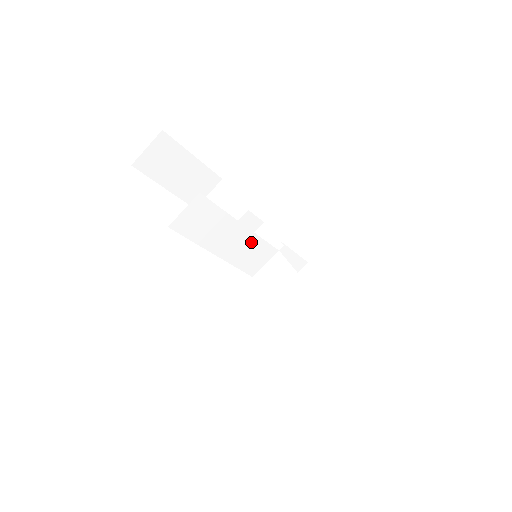
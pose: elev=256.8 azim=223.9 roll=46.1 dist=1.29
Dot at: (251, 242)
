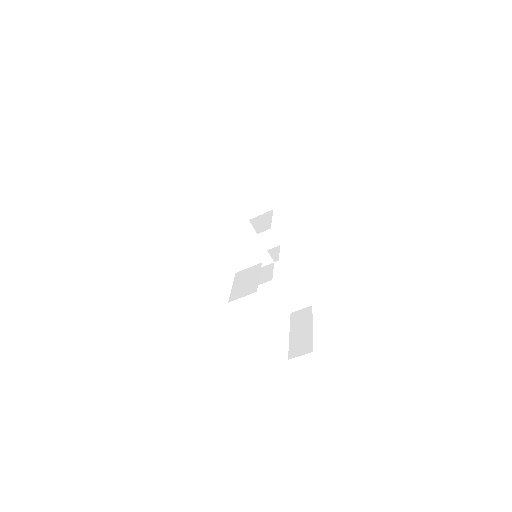
Dot at: (255, 242)
